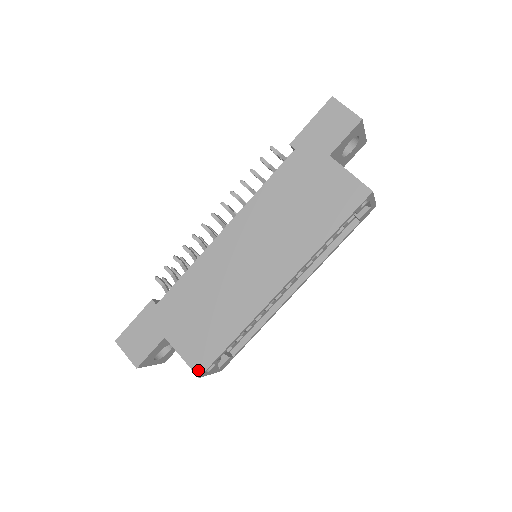
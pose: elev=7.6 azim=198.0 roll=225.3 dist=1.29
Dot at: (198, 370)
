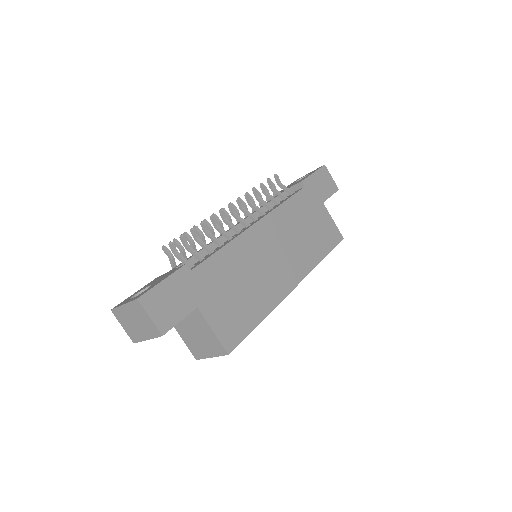
Dot at: (229, 347)
